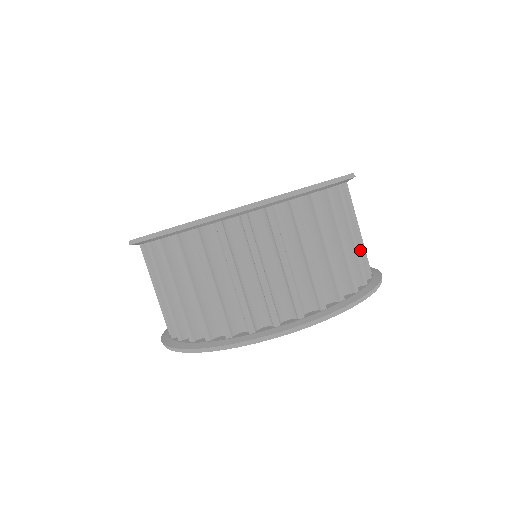
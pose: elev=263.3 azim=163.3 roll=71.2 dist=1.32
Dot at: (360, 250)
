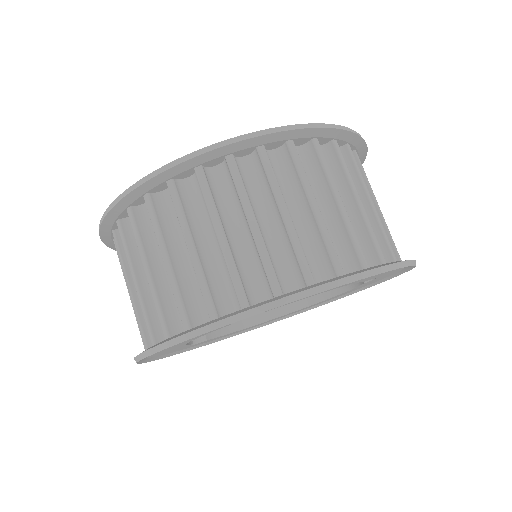
Dot at: occluded
